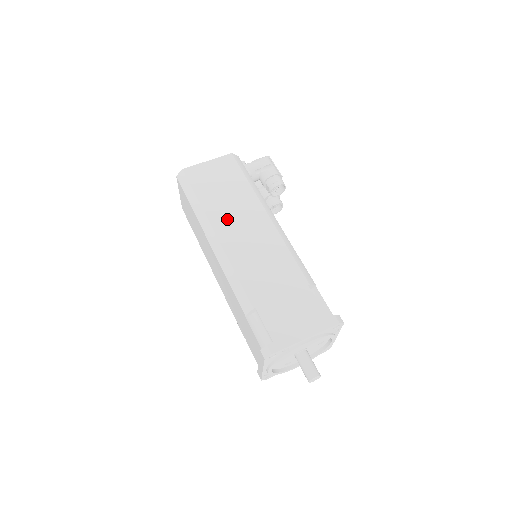
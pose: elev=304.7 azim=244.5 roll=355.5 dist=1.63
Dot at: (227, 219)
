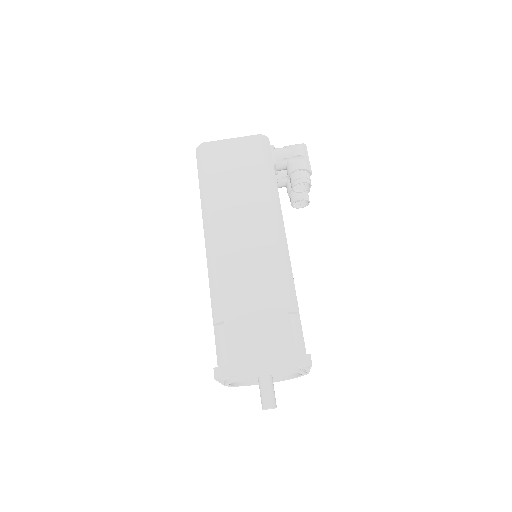
Dot at: (229, 212)
